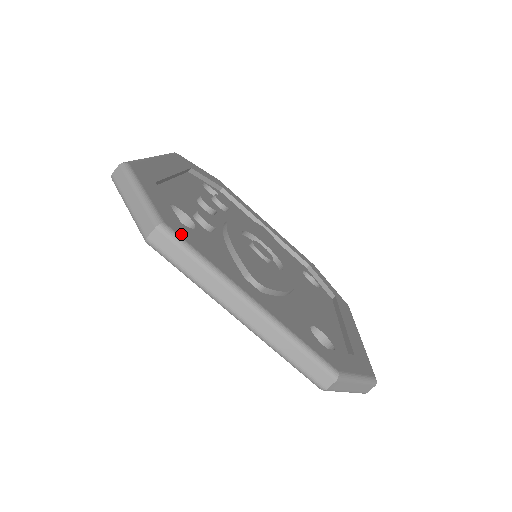
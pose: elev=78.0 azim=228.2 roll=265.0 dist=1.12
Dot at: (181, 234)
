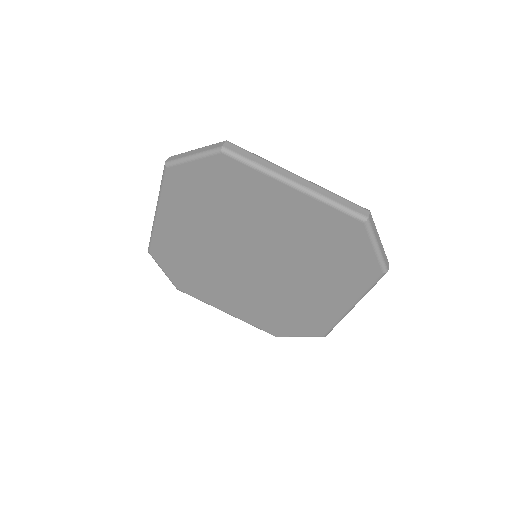
Dot at: occluded
